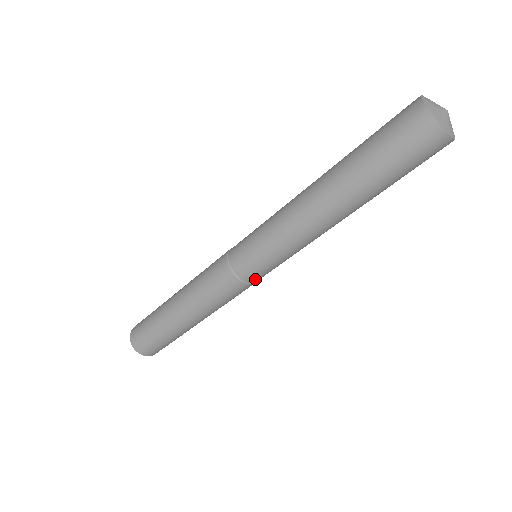
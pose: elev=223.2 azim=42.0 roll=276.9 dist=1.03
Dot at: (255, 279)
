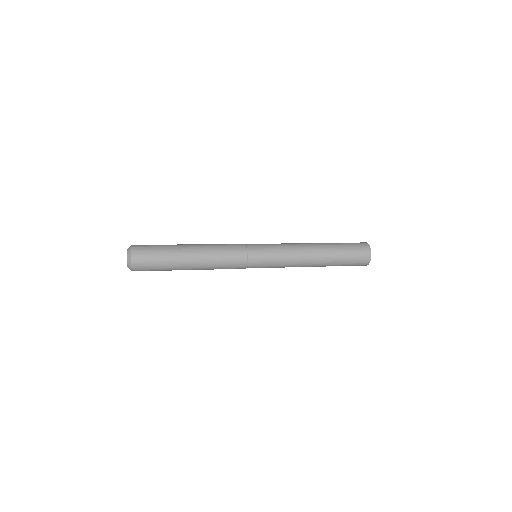
Dot at: (251, 267)
